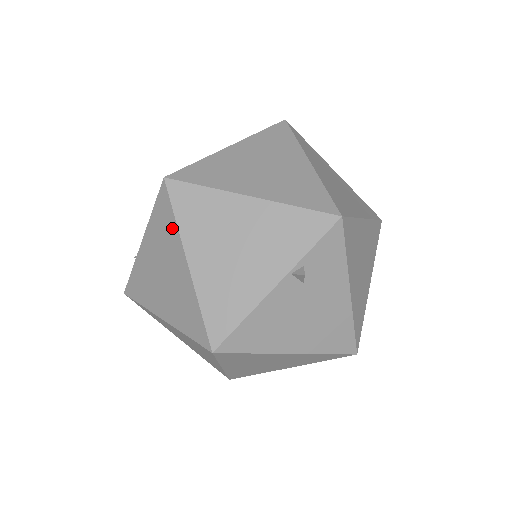
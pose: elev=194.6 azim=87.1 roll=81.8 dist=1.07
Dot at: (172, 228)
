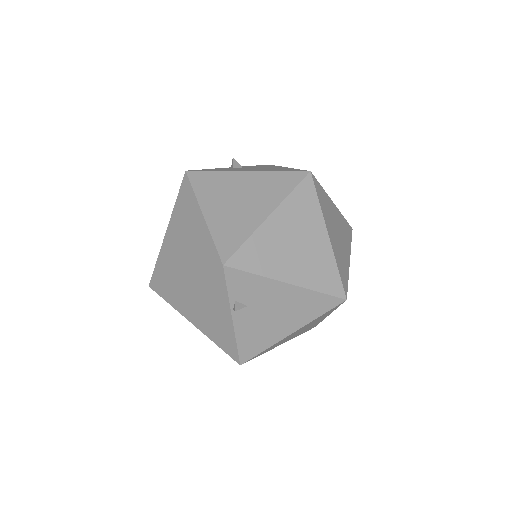
Dot at: occluded
